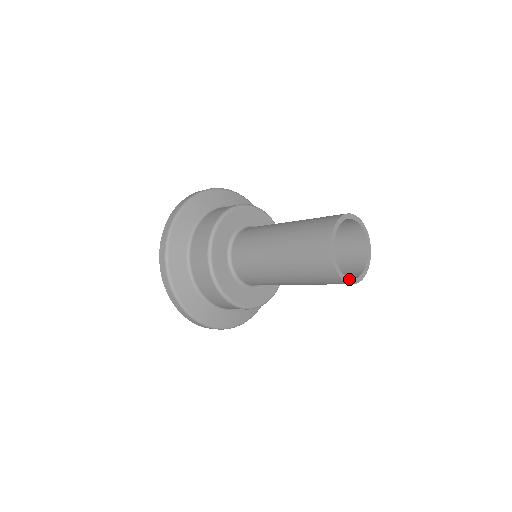
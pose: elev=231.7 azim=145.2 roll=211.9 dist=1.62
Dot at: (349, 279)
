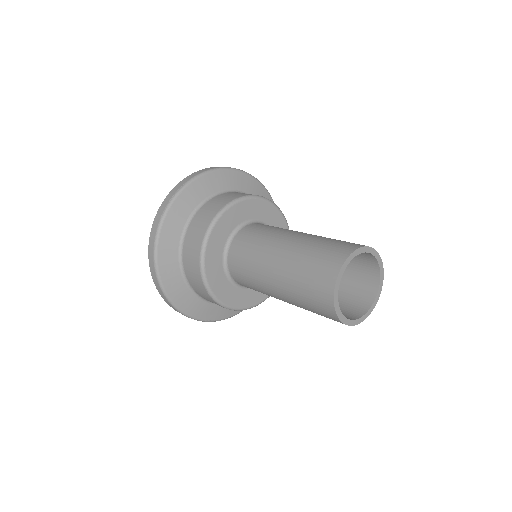
Dot at: (342, 315)
